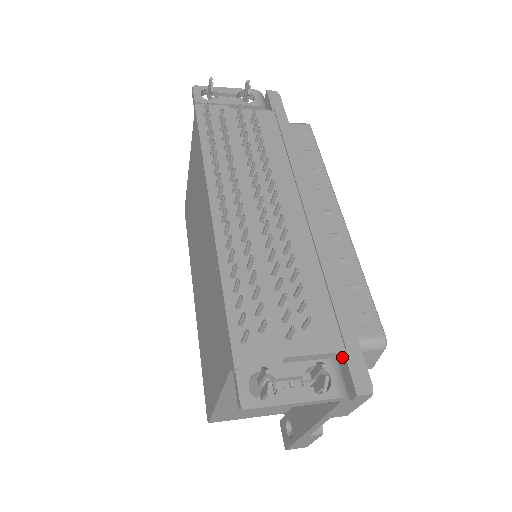
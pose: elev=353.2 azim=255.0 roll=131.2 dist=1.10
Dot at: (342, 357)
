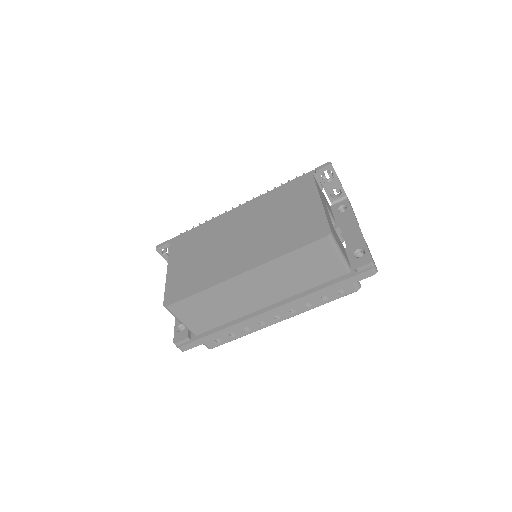
Dot at: (332, 207)
